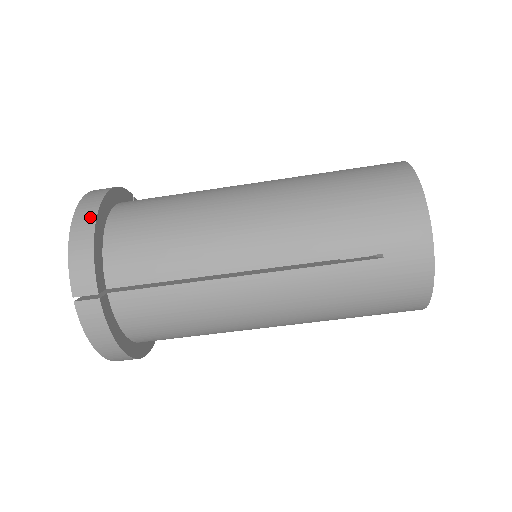
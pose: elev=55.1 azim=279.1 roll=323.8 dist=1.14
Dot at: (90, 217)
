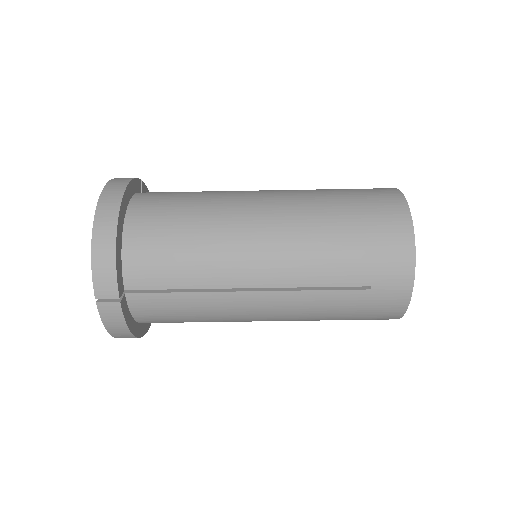
Dot at: (111, 225)
